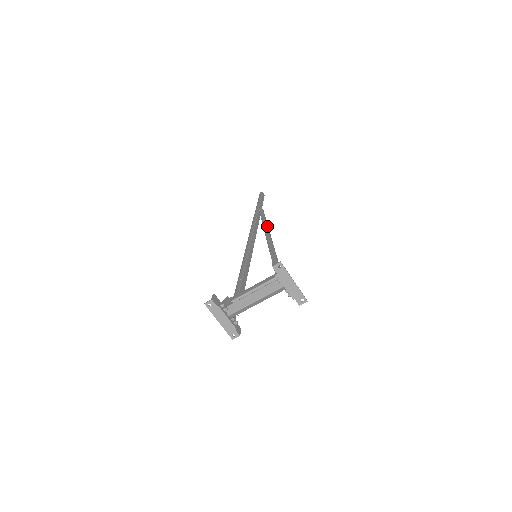
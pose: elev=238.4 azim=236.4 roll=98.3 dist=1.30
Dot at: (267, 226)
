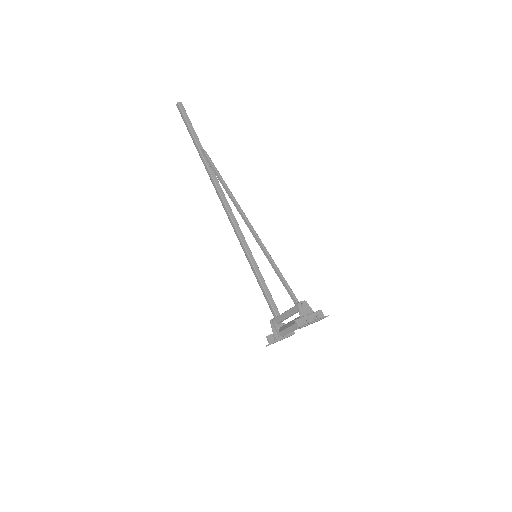
Dot at: (236, 203)
